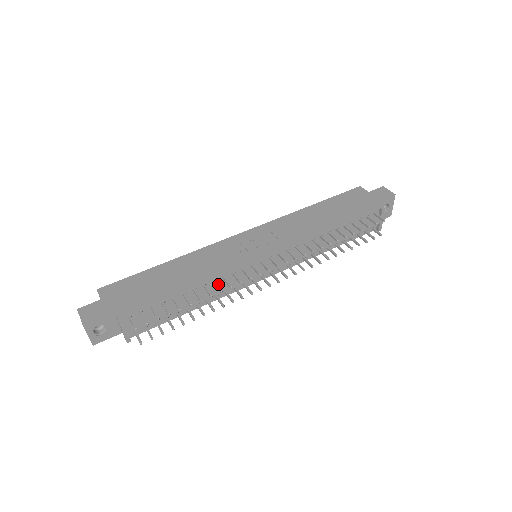
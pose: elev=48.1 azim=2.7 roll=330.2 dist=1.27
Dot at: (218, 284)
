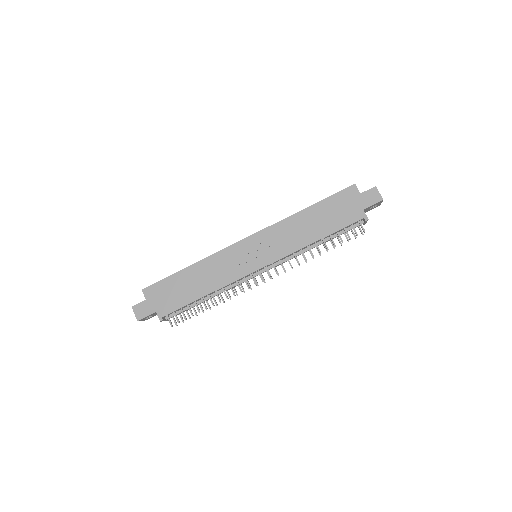
Dot at: (226, 287)
